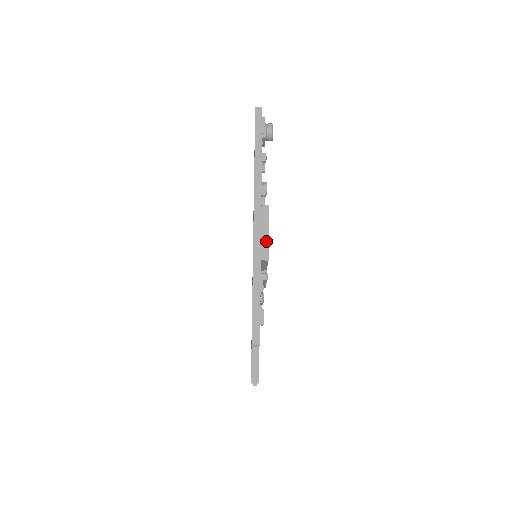
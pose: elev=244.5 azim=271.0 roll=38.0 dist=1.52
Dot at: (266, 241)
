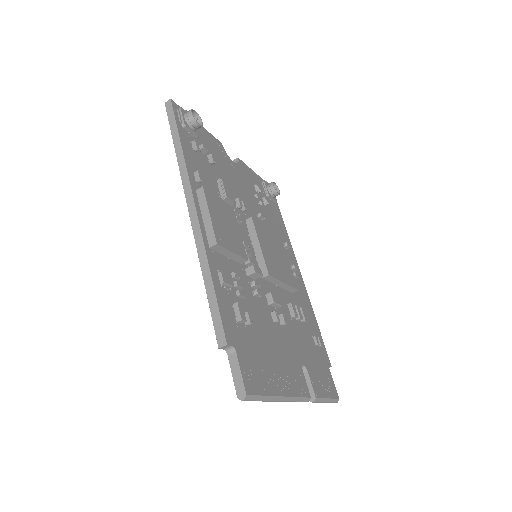
Dot at: (209, 225)
